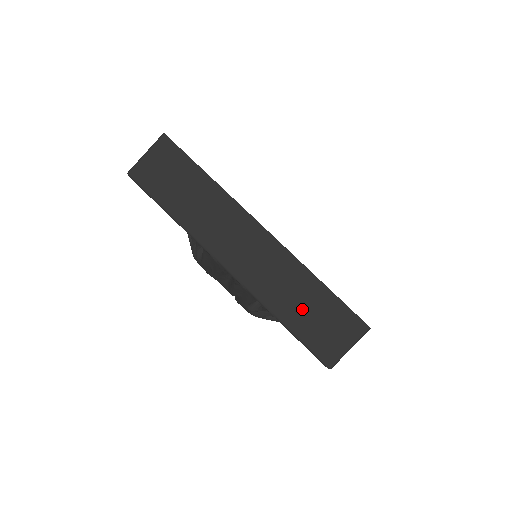
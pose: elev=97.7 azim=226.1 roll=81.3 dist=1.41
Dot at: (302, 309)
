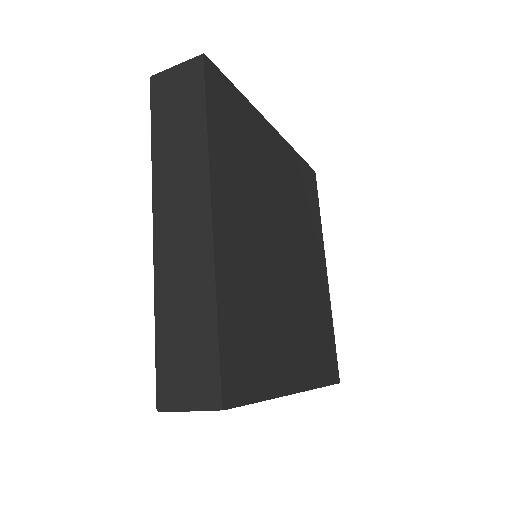
Dot at: (180, 327)
